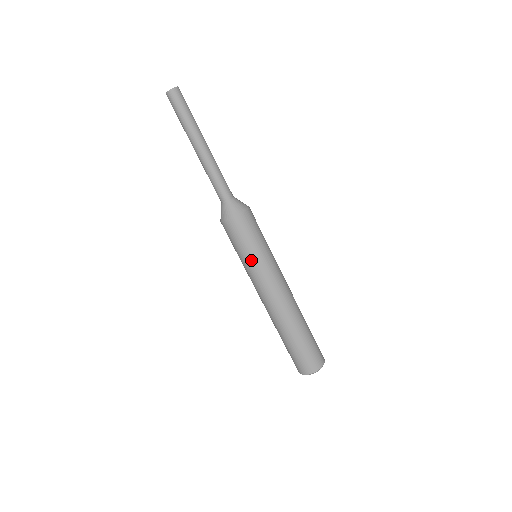
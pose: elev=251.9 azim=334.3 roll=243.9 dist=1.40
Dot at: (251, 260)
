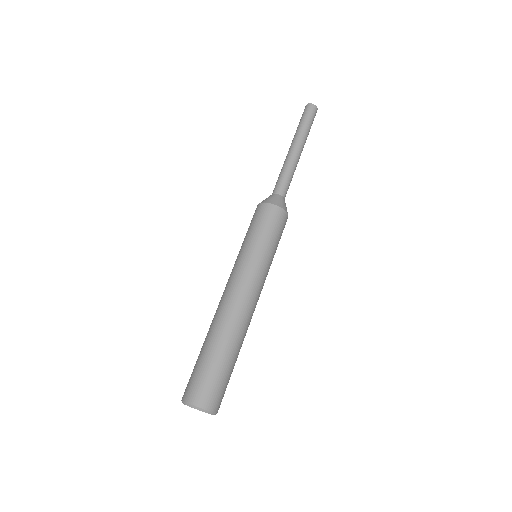
Dot at: (245, 245)
